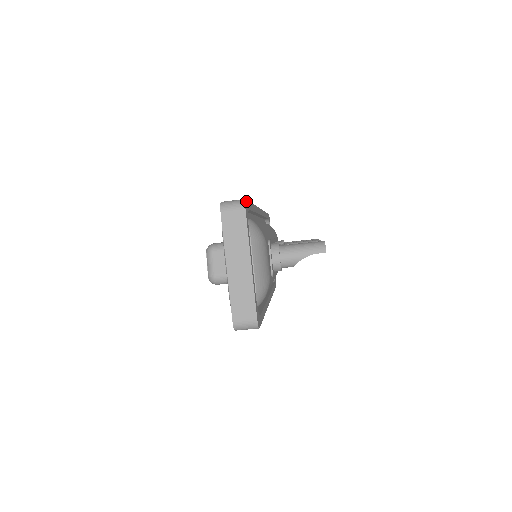
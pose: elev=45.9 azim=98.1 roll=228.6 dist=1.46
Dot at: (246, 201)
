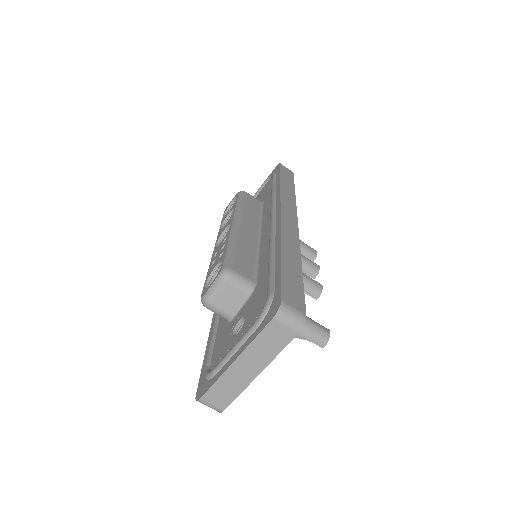
Dot at: (304, 313)
